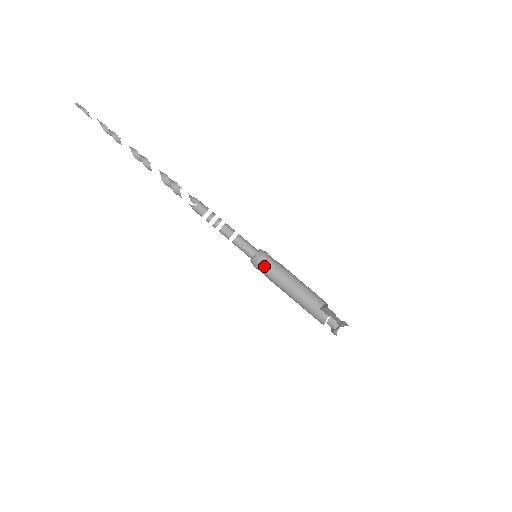
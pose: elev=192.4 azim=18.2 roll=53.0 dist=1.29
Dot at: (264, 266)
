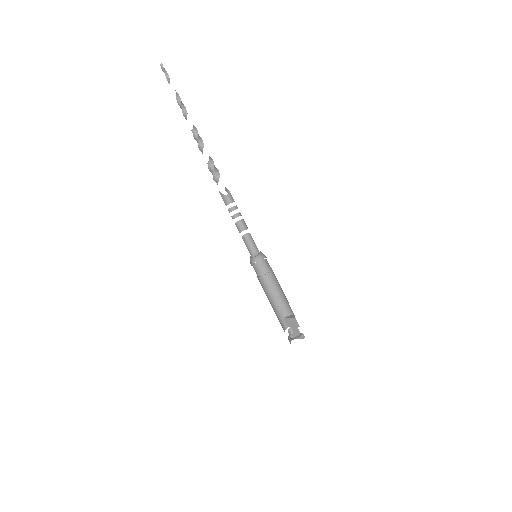
Dot at: (256, 267)
